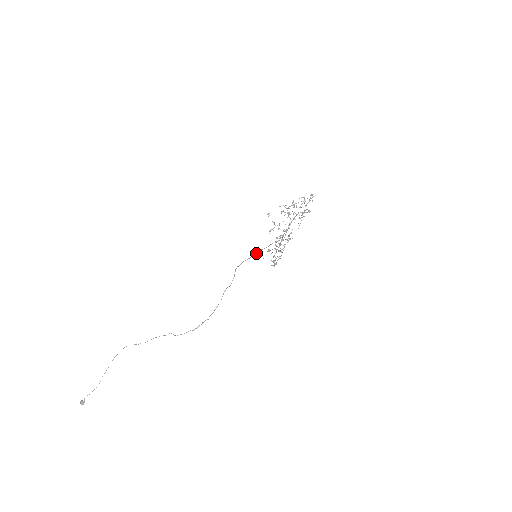
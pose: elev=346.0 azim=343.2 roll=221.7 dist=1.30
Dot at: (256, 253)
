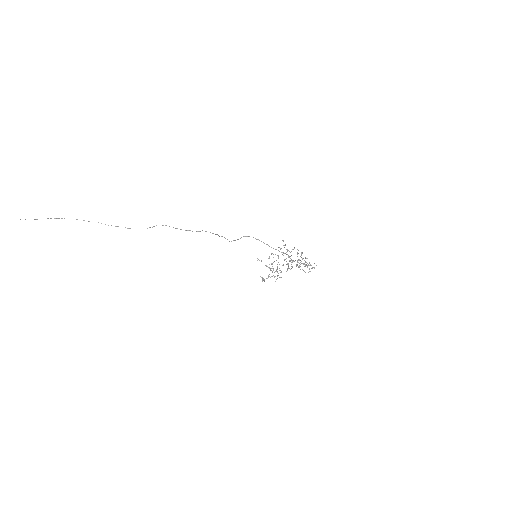
Dot at: occluded
